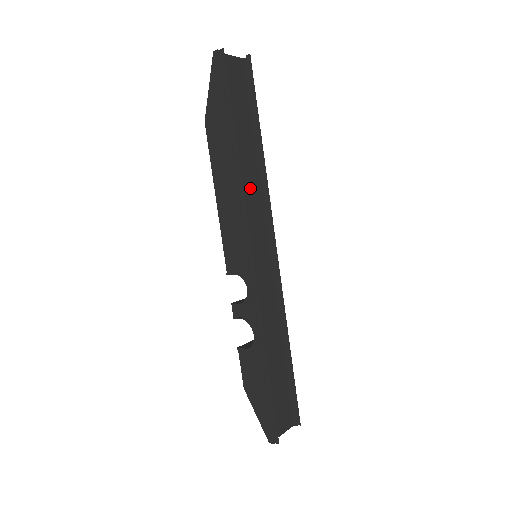
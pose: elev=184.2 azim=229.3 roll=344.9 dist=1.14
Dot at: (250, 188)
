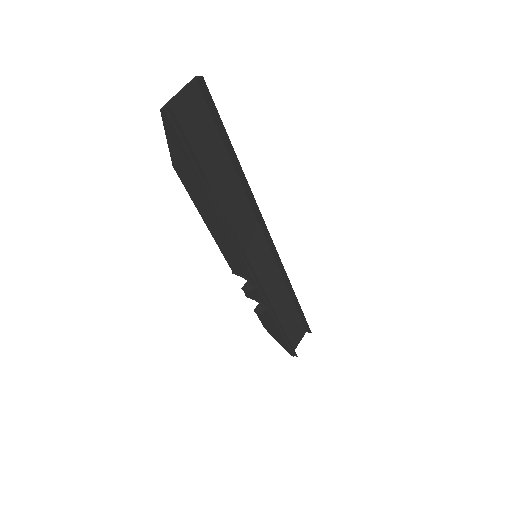
Dot at: (238, 211)
